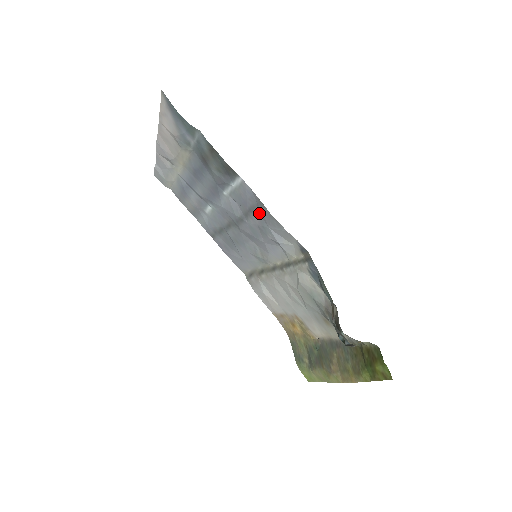
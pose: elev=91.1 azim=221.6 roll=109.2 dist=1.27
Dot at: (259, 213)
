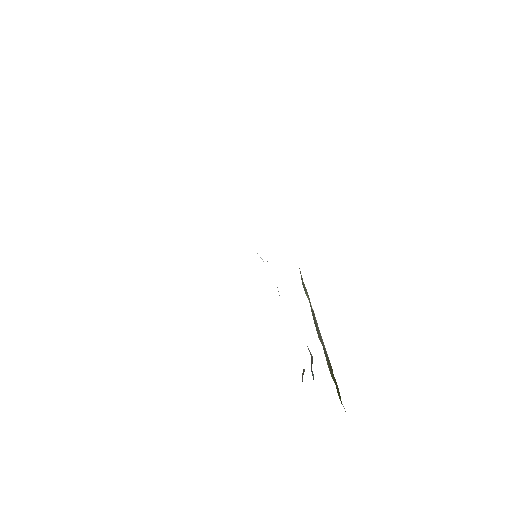
Dot at: occluded
